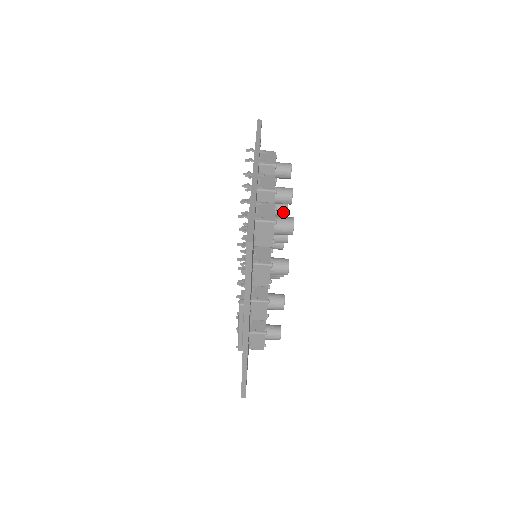
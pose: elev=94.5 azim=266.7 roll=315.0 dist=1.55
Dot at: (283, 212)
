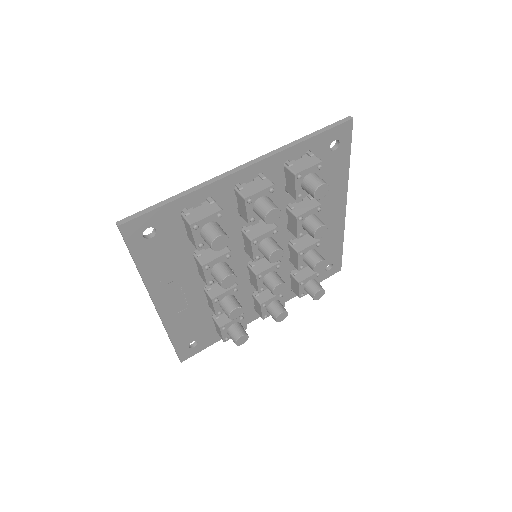
Dot at: (311, 232)
